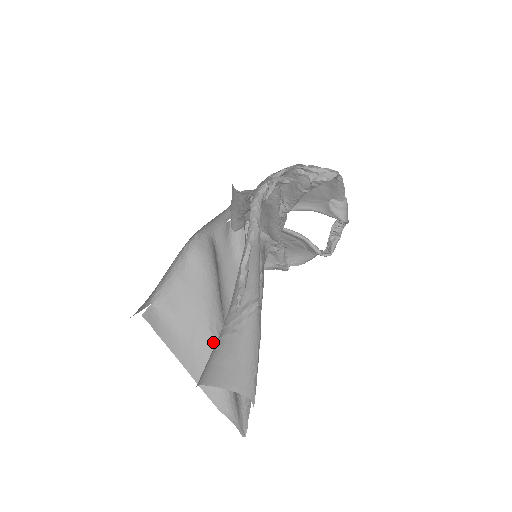
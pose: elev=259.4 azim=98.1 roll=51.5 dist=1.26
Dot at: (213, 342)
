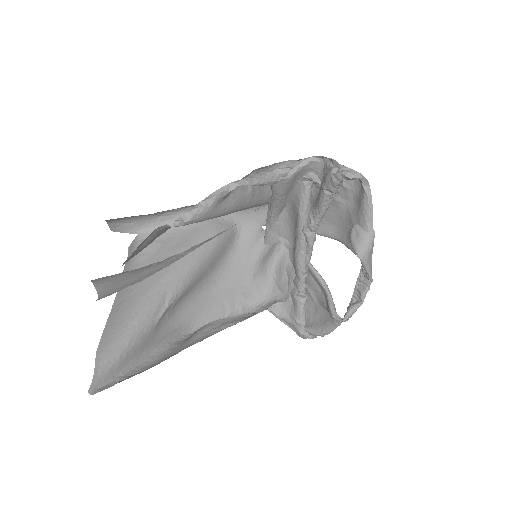
Dot at: (152, 294)
